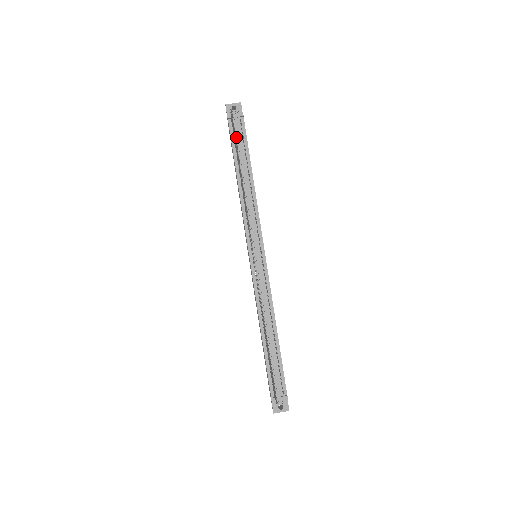
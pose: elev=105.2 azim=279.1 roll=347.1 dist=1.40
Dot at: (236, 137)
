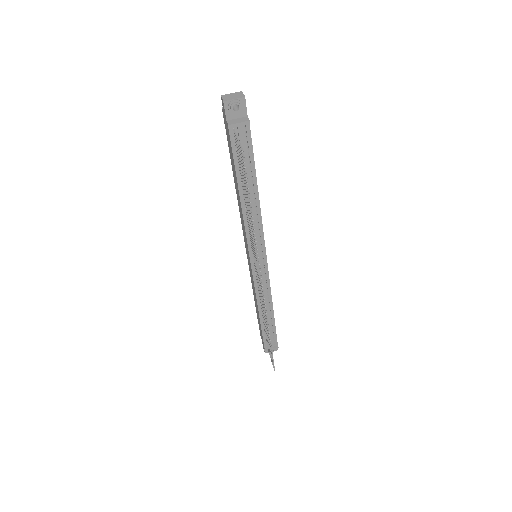
Dot at: occluded
